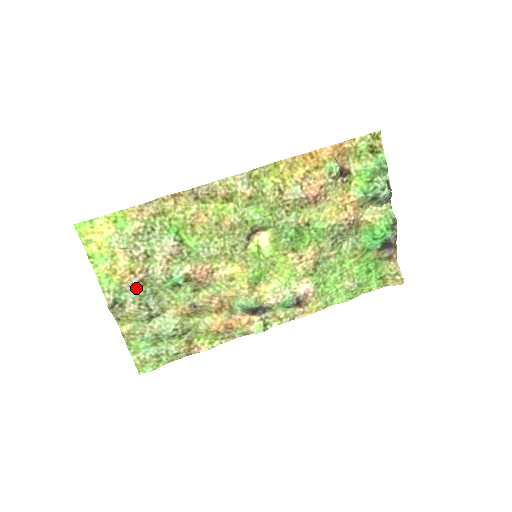
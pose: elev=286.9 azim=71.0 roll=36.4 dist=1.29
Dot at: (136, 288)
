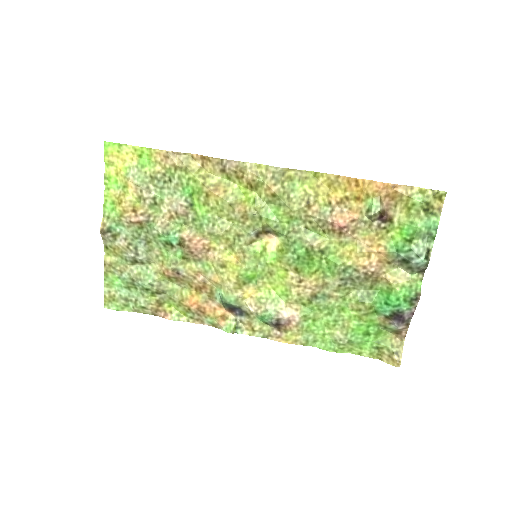
Dot at: (133, 227)
